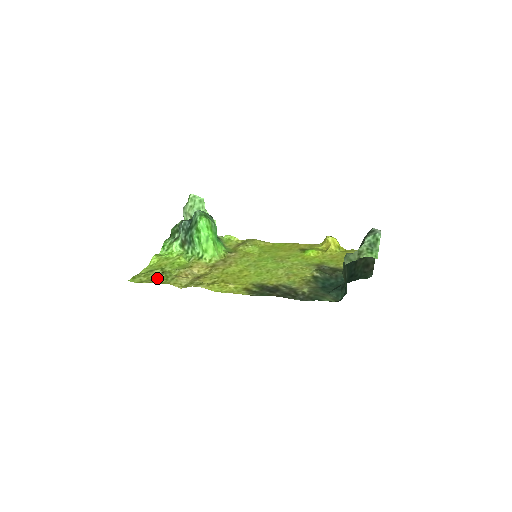
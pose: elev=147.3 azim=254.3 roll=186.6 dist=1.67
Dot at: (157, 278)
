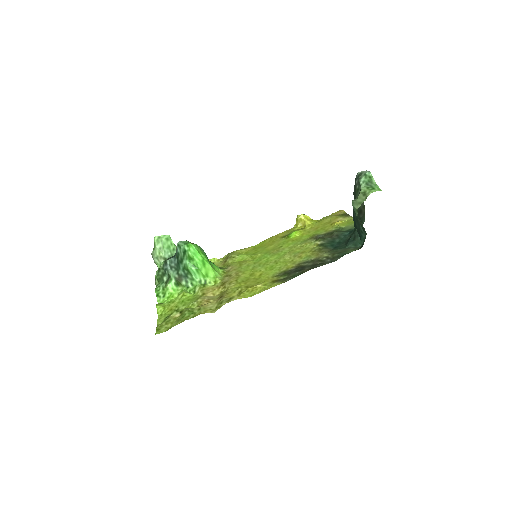
Dot at: (183, 317)
